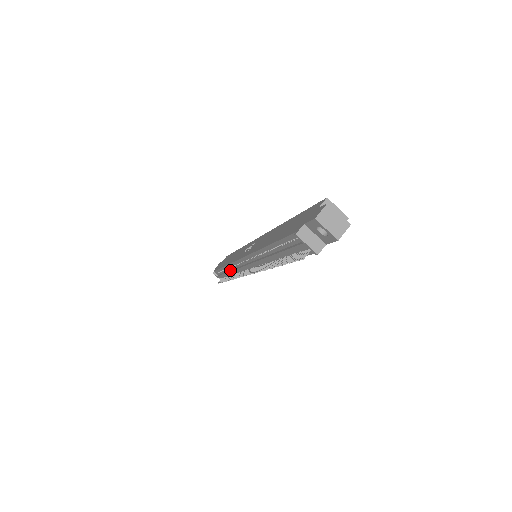
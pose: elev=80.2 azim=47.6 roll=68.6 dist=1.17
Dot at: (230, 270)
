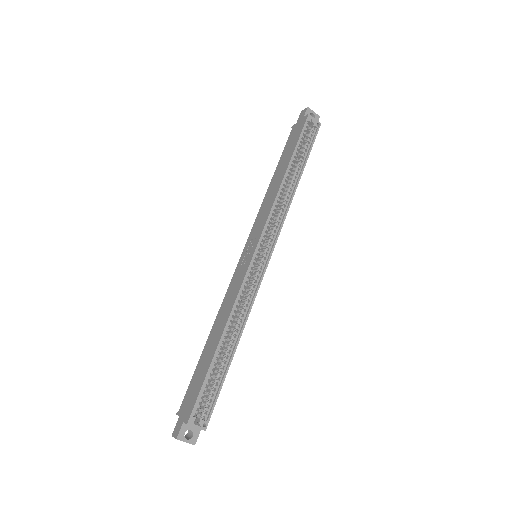
Dot at: occluded
